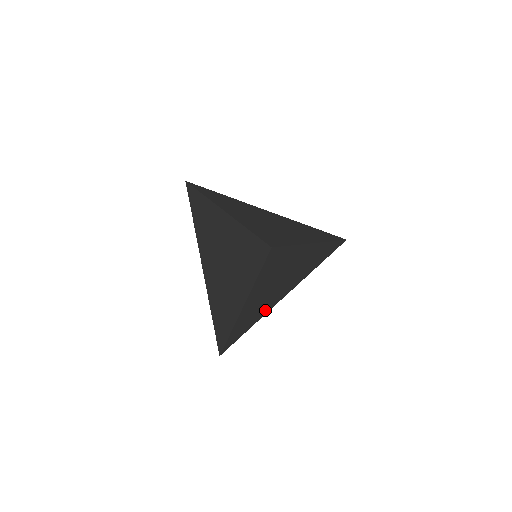
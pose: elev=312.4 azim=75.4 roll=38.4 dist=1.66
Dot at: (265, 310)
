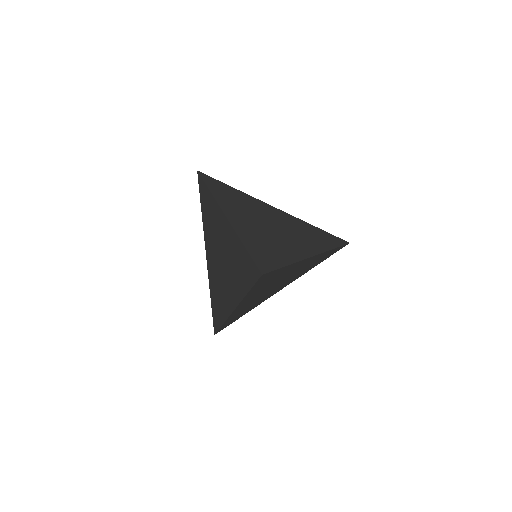
Dot at: (260, 302)
